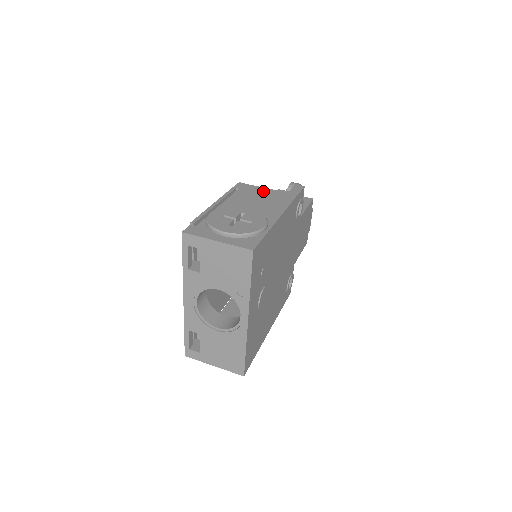
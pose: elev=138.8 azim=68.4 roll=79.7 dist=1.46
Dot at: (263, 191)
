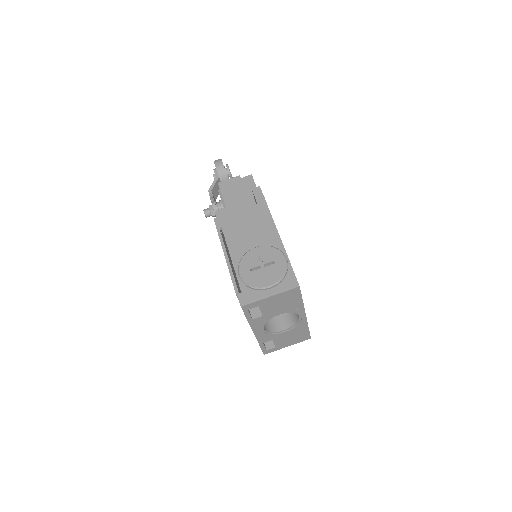
Dot at: (240, 216)
